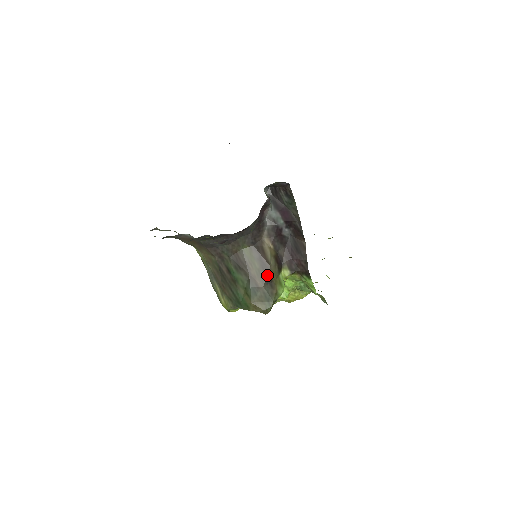
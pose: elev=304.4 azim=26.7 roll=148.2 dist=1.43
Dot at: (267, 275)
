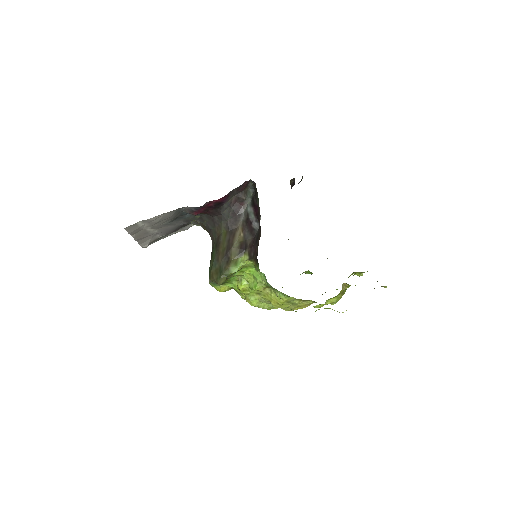
Dot at: (227, 253)
